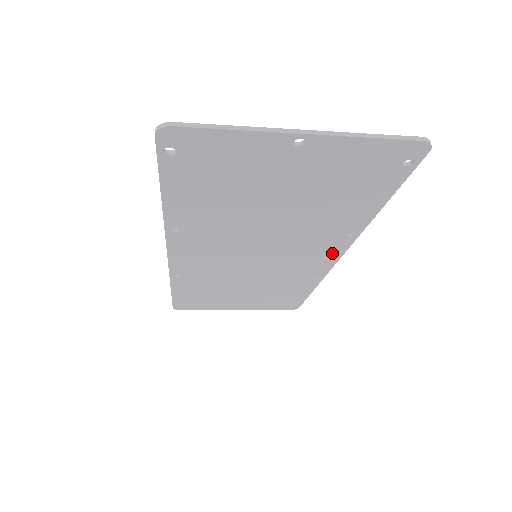
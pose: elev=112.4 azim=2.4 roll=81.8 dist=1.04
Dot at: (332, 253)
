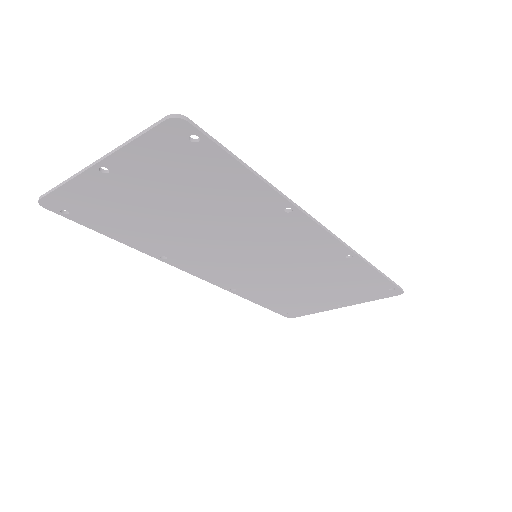
Dot at: (310, 231)
